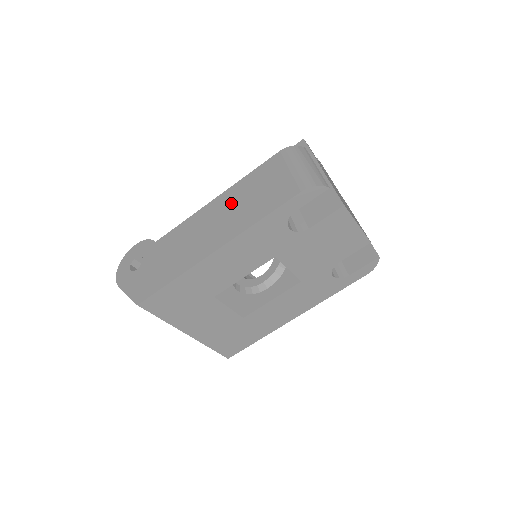
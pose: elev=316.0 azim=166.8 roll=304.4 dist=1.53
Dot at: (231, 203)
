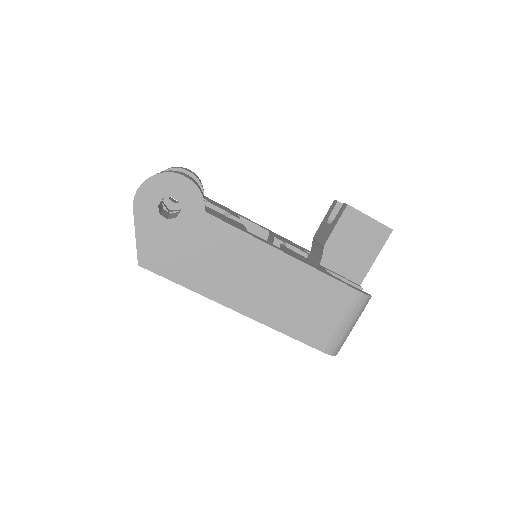
Dot at: (288, 283)
